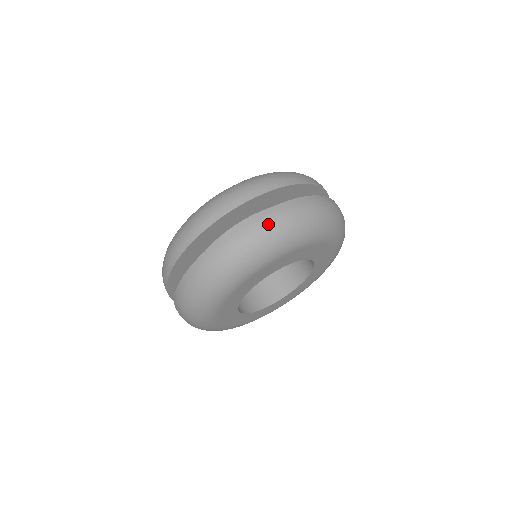
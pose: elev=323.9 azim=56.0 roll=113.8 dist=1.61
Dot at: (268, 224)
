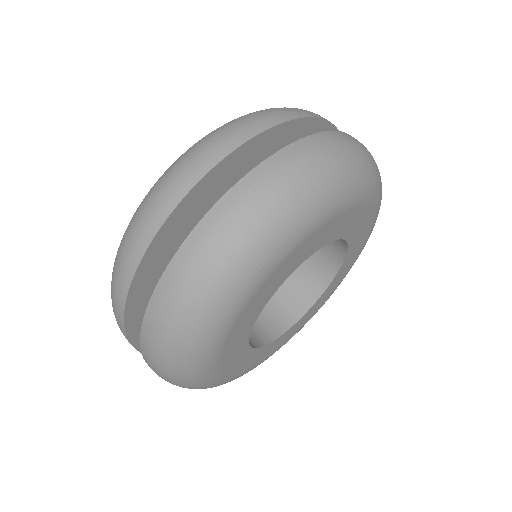
Dot at: (286, 173)
